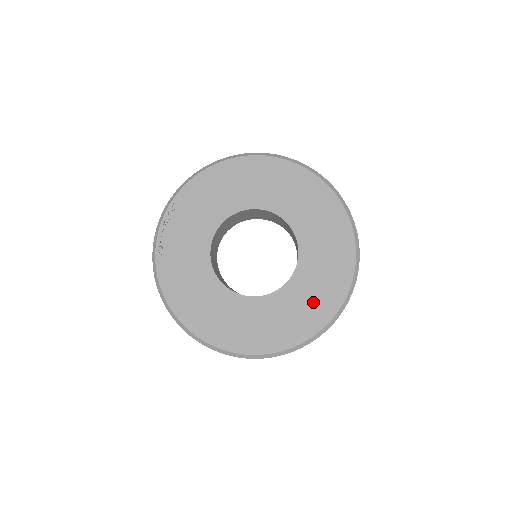
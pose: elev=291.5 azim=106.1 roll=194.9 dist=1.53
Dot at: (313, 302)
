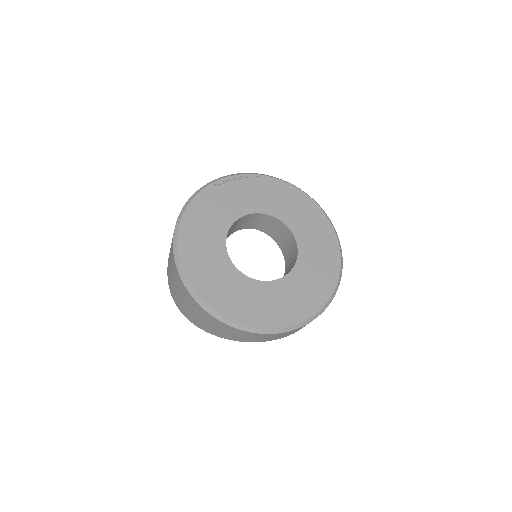
Dot at: (258, 307)
